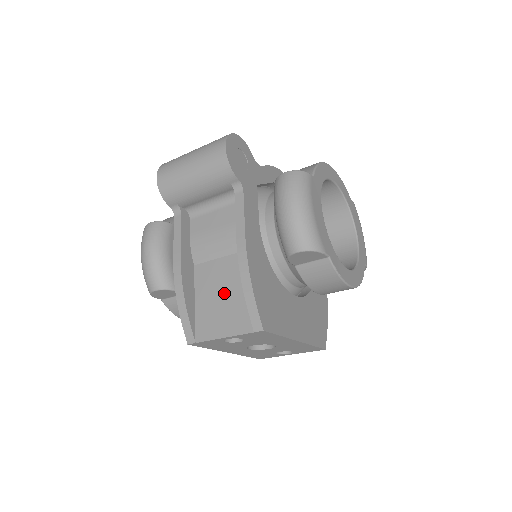
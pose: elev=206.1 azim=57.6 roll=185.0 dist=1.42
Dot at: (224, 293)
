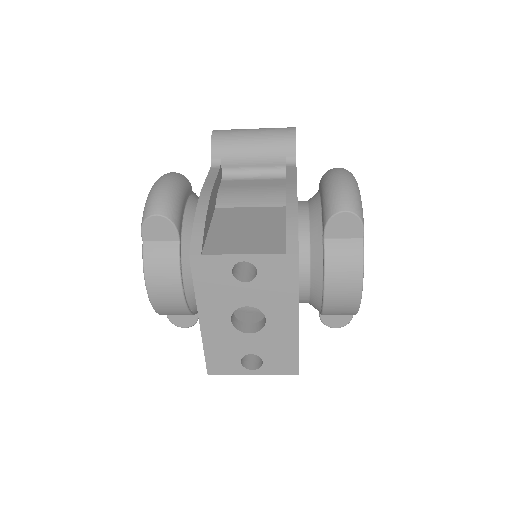
Dot at: (251, 227)
